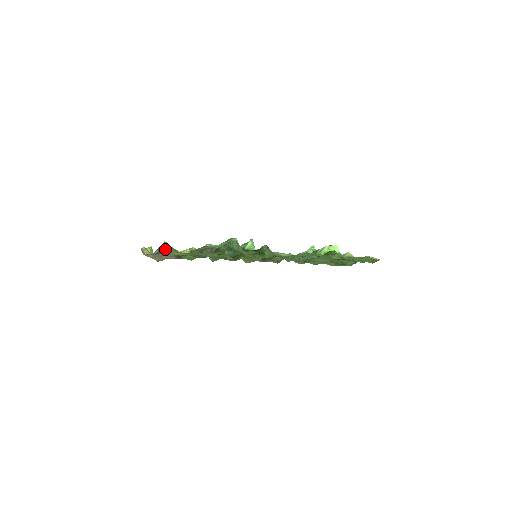
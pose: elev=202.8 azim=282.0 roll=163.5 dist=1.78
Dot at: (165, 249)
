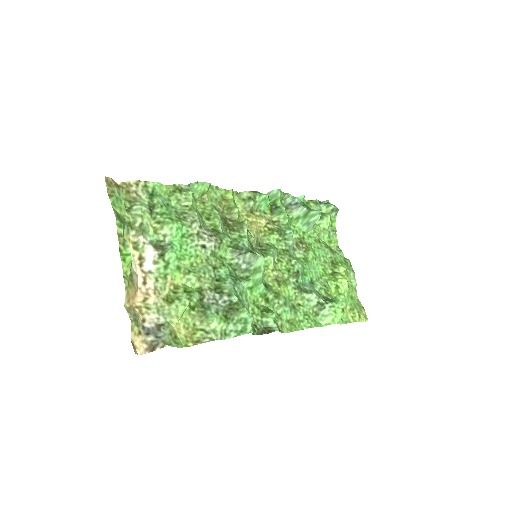
Dot at: (162, 330)
